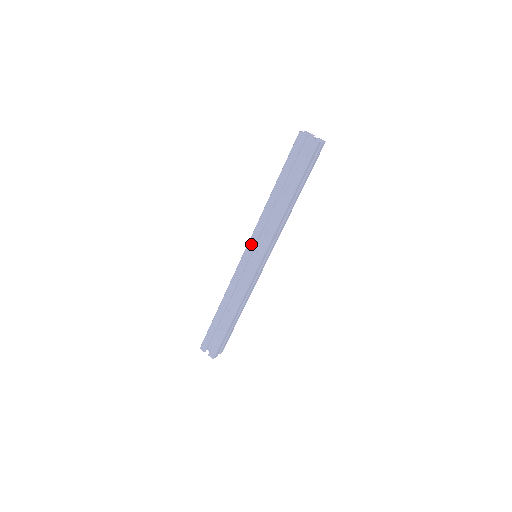
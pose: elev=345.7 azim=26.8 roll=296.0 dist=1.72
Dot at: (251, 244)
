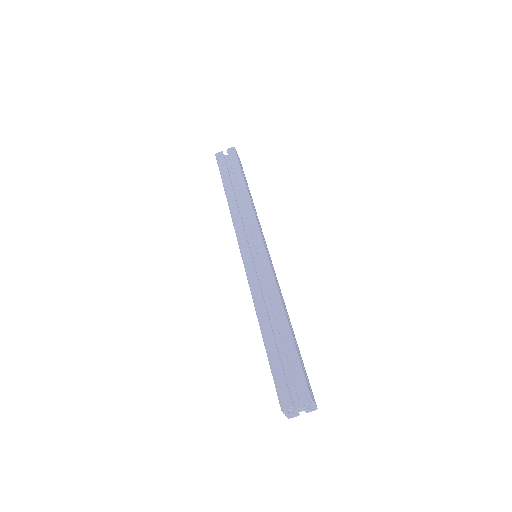
Dot at: (241, 240)
